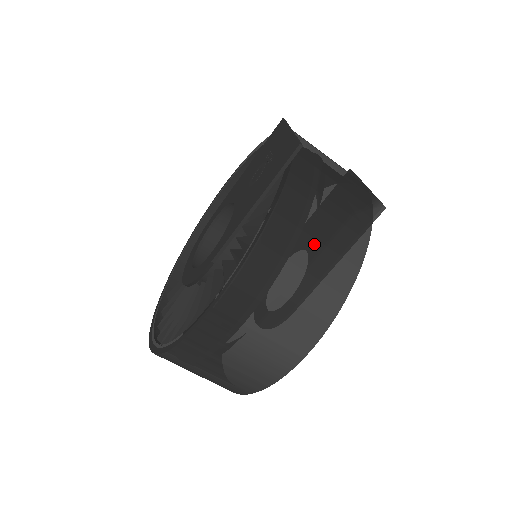
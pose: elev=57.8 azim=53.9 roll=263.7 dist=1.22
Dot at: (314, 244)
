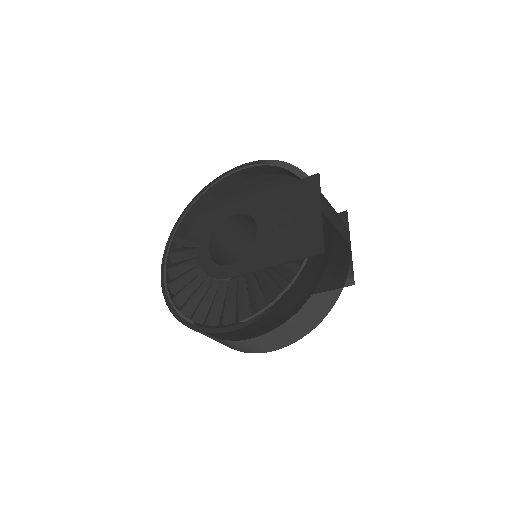
Dot at: (303, 311)
